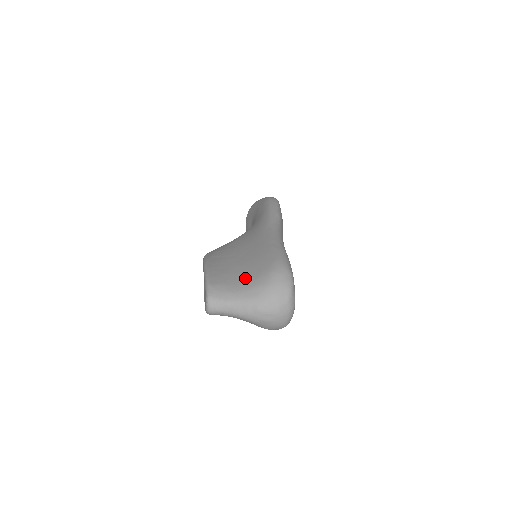
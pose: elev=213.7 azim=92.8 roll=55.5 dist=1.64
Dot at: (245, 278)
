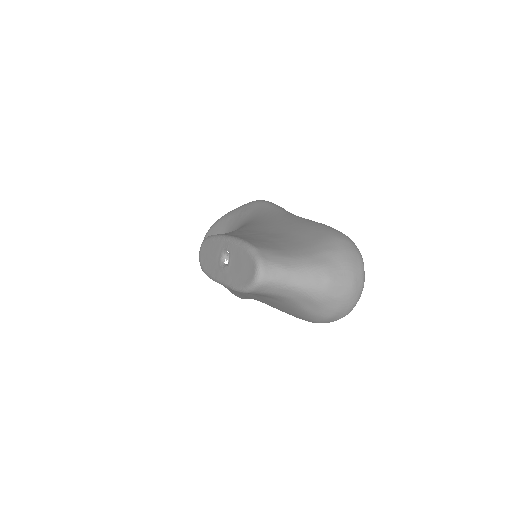
Dot at: (299, 245)
